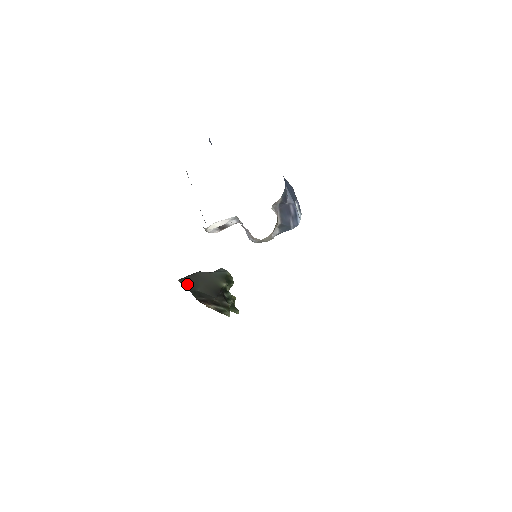
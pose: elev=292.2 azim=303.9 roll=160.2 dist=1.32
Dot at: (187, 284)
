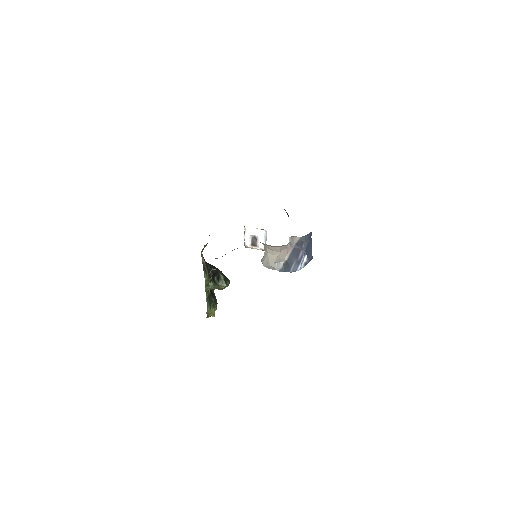
Dot at: occluded
